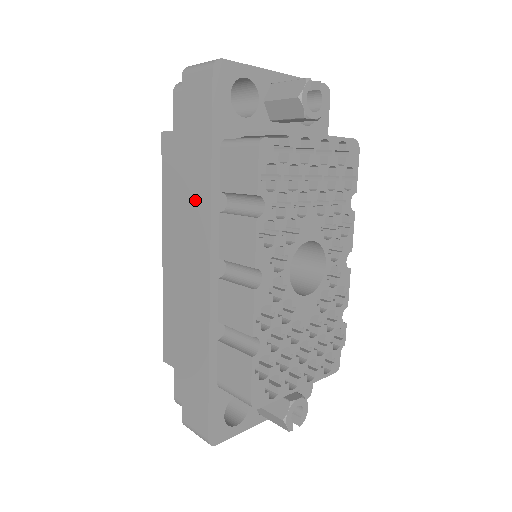
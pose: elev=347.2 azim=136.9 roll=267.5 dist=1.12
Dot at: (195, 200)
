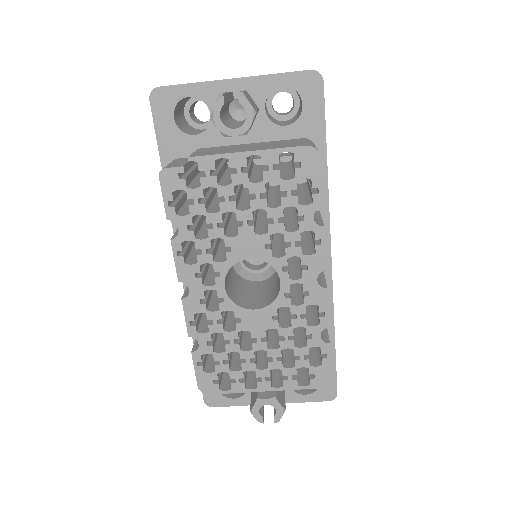
Dot at: occluded
